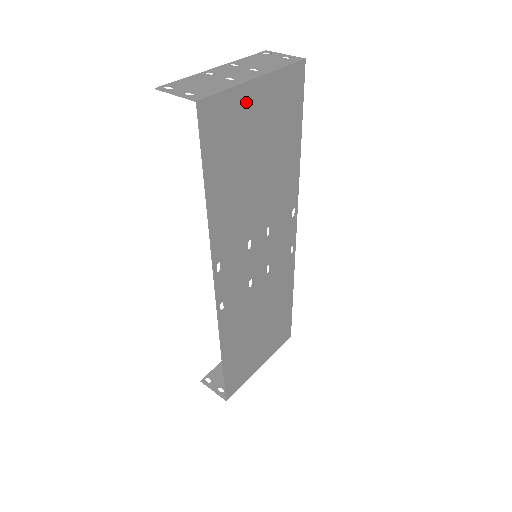
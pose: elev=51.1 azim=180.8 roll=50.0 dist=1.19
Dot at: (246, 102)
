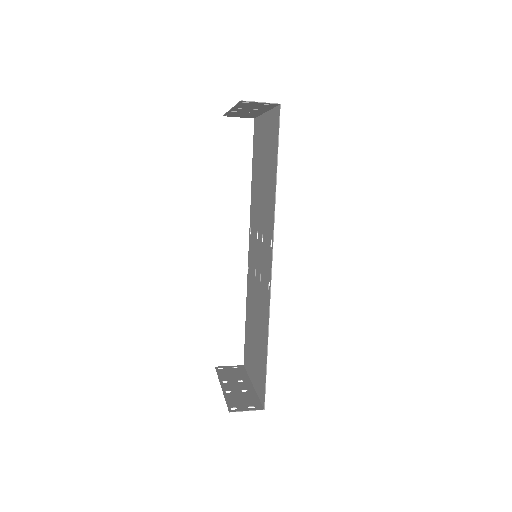
Dot at: (268, 123)
